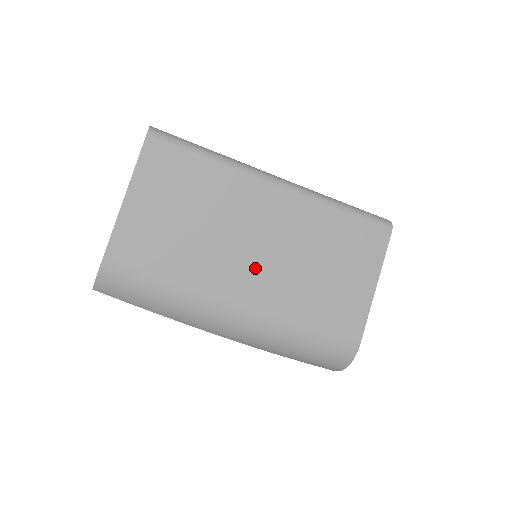
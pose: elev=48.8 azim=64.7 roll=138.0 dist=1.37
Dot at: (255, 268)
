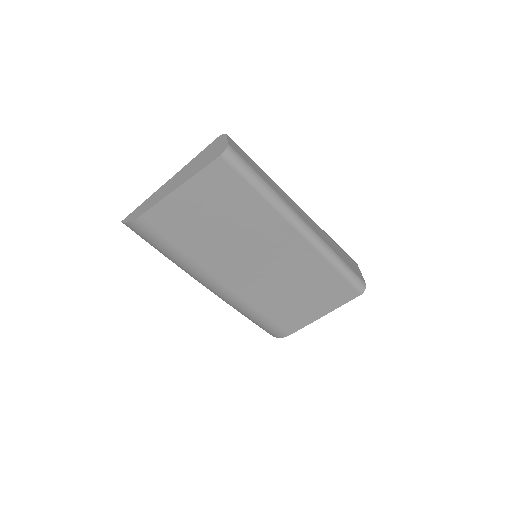
Dot at: (249, 270)
